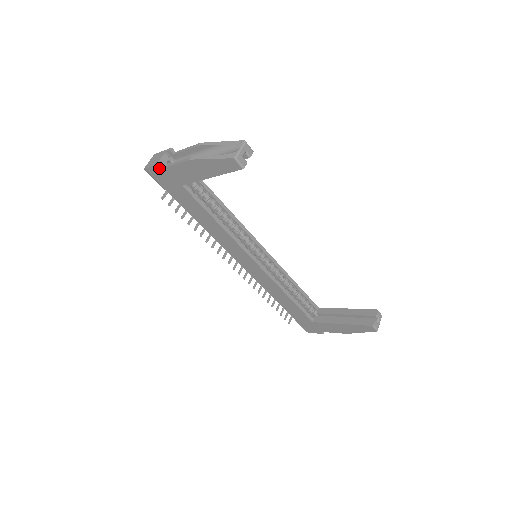
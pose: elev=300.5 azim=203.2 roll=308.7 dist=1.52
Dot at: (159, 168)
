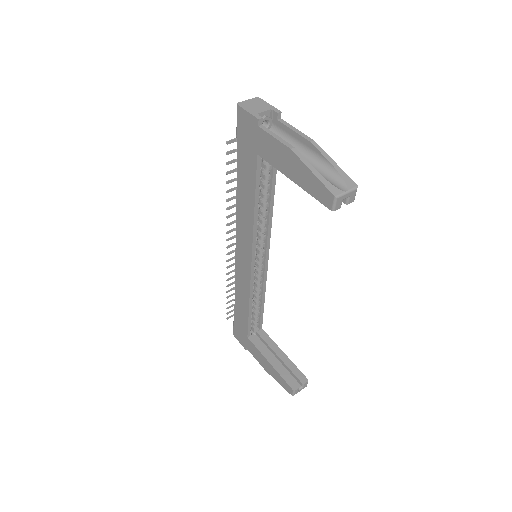
Dot at: (253, 120)
